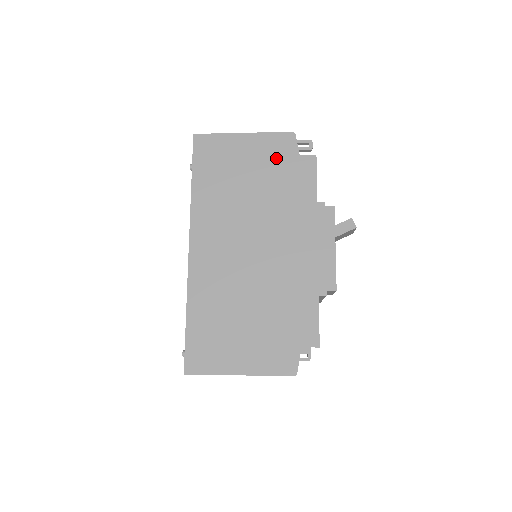
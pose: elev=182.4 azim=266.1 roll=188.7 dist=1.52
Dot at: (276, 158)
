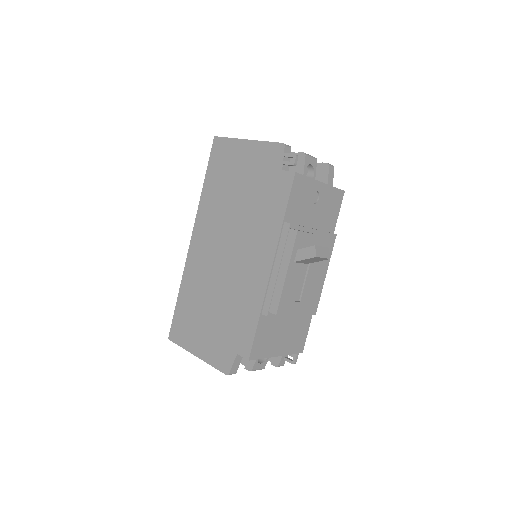
Dot at: (264, 169)
